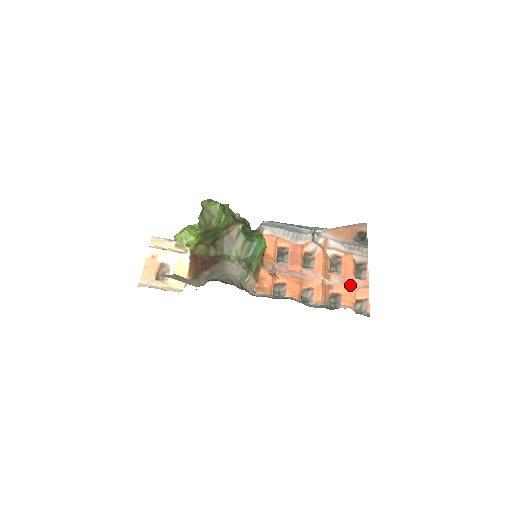
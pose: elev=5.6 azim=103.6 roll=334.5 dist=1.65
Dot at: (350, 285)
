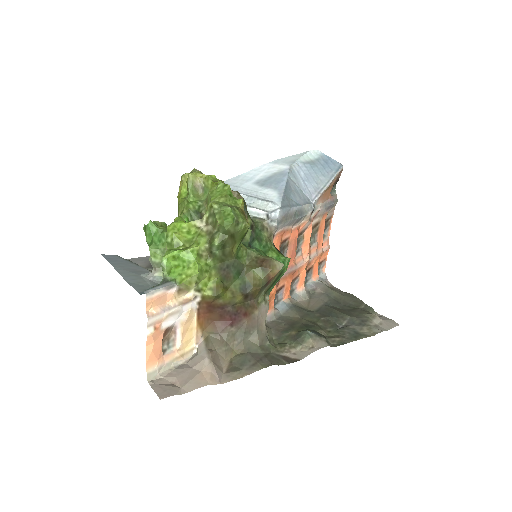
Dot at: (321, 254)
